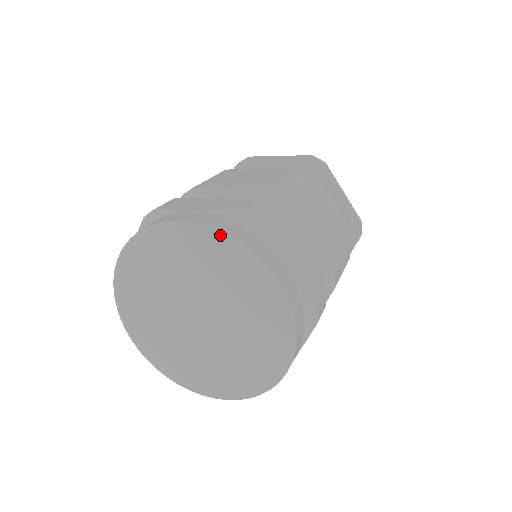
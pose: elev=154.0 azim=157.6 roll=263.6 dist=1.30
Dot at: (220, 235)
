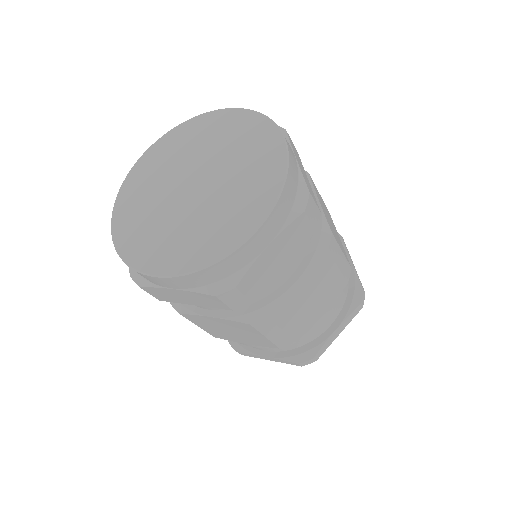
Dot at: (174, 129)
